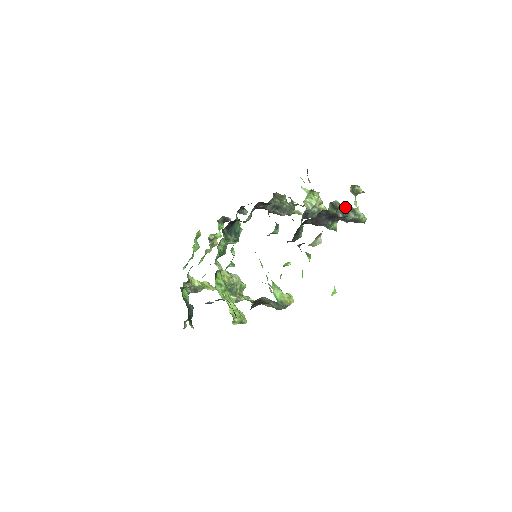
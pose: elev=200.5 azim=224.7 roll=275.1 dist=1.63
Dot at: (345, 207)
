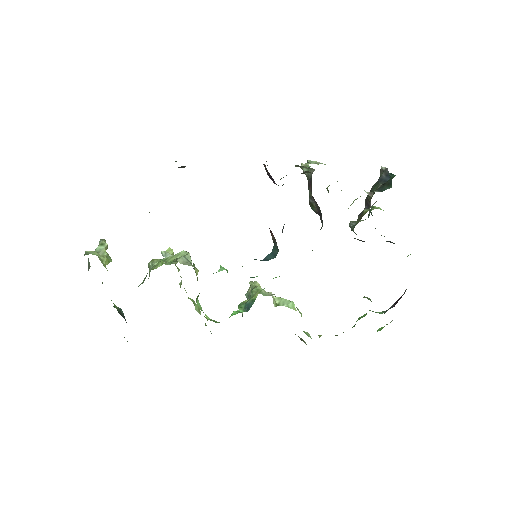
Dot at: occluded
